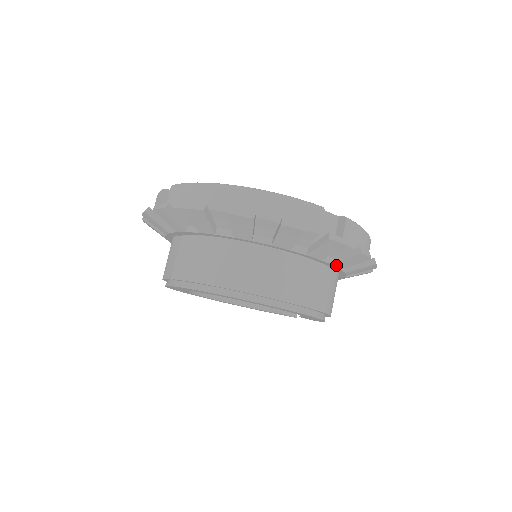
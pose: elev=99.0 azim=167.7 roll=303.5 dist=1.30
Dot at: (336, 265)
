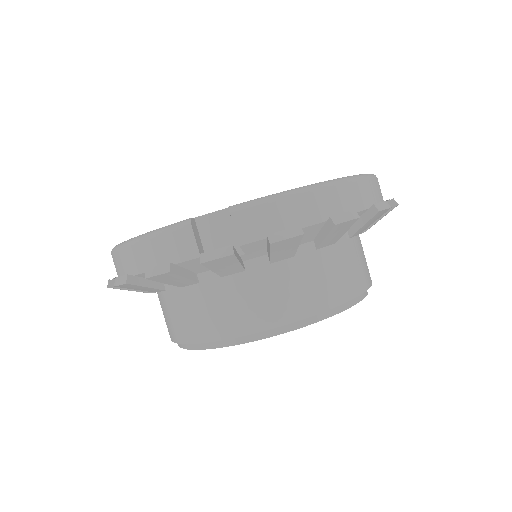
Dot at: (276, 260)
